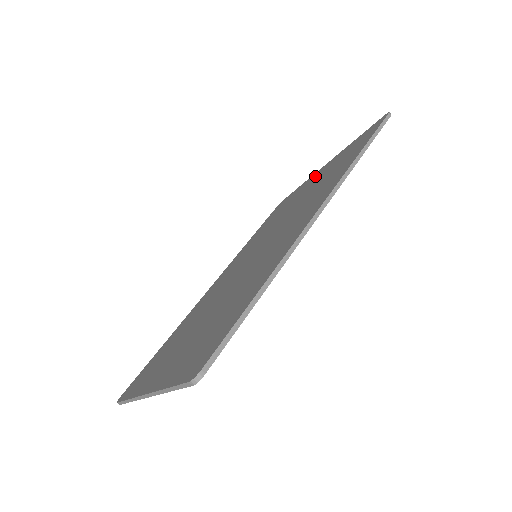
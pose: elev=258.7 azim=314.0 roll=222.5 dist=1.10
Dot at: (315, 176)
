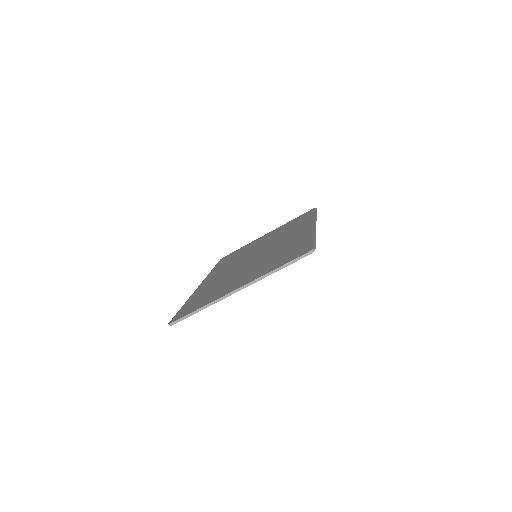
Dot at: (263, 237)
